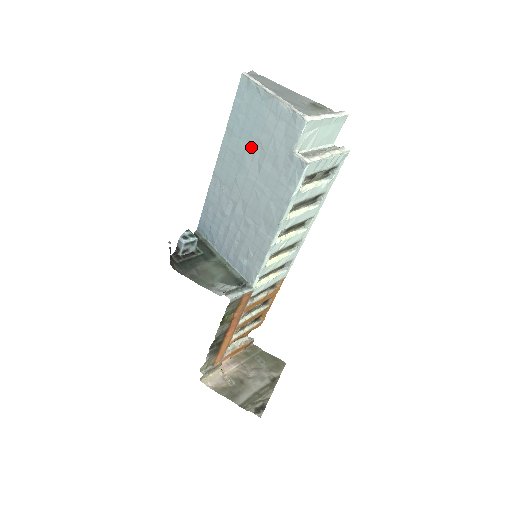
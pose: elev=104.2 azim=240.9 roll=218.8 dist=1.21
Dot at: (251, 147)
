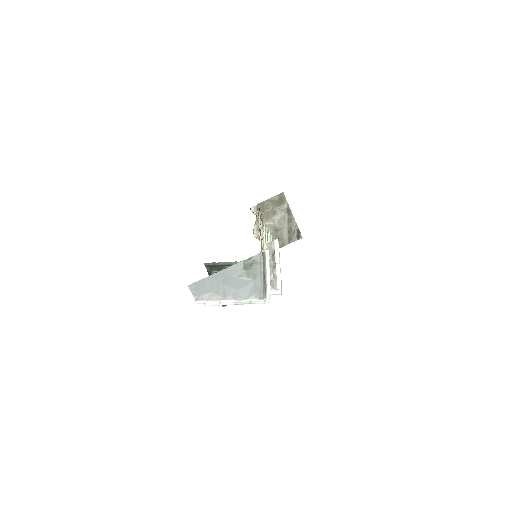
Dot at: occluded
